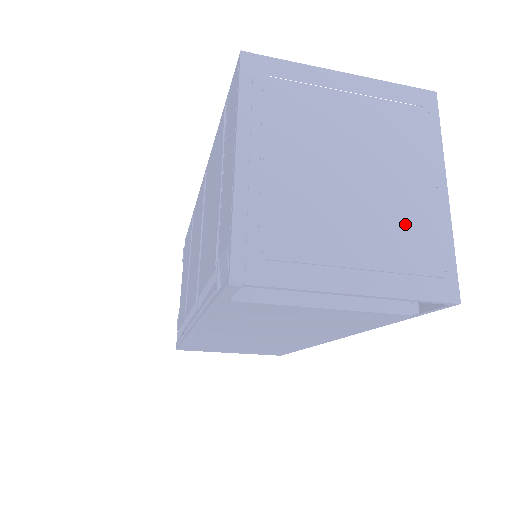
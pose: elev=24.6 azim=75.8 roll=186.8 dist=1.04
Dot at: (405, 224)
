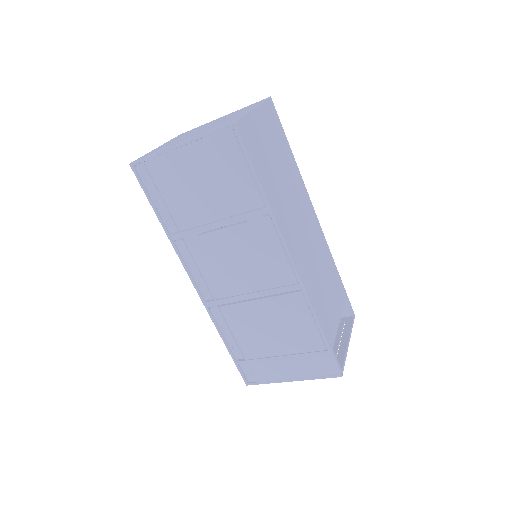
Dot at: occluded
